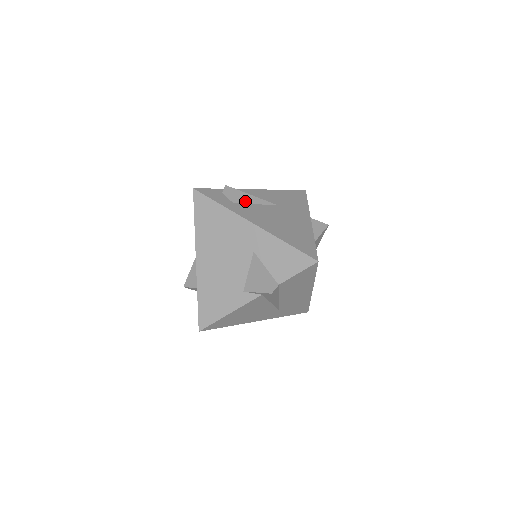
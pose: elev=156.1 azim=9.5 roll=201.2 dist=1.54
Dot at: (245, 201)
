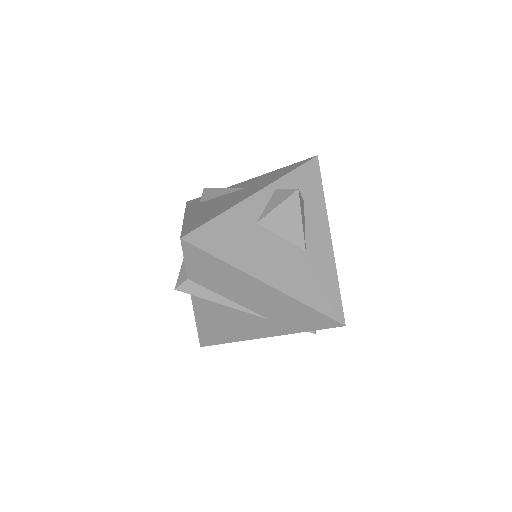
Dot at: (212, 197)
